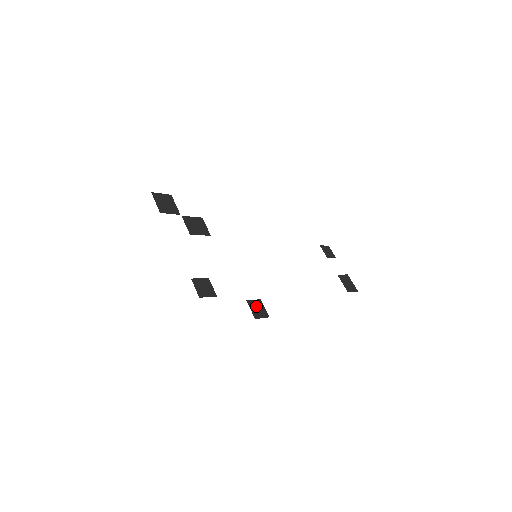
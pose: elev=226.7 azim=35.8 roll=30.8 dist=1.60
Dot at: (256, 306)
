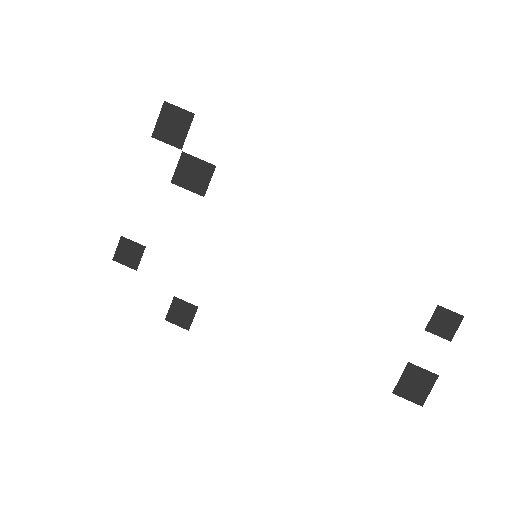
Dot at: (182, 309)
